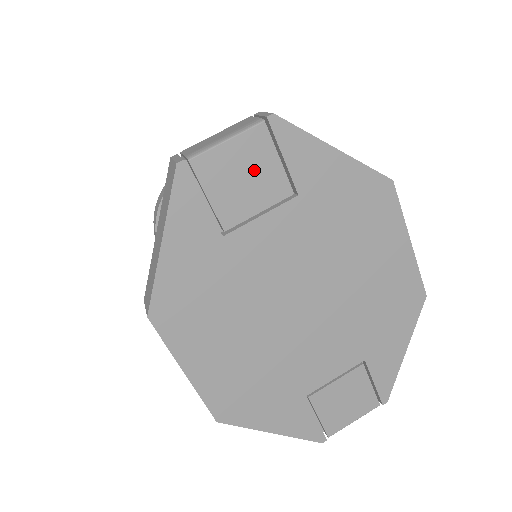
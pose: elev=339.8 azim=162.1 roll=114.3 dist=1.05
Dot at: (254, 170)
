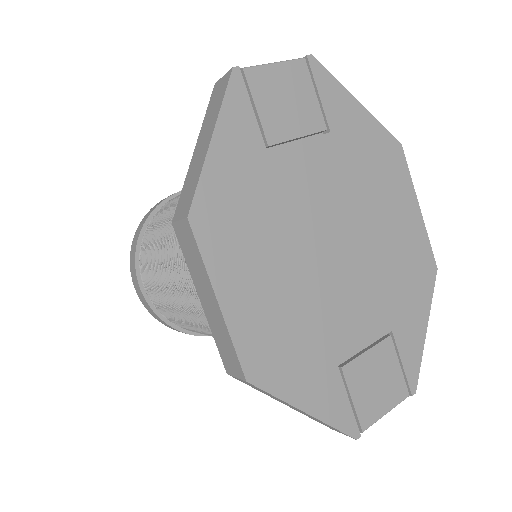
Dot at: (295, 97)
